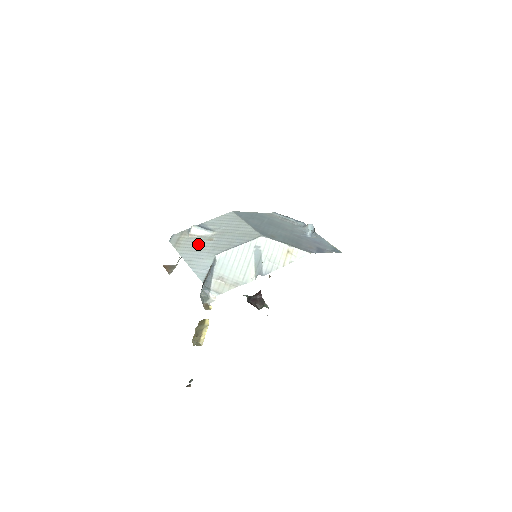
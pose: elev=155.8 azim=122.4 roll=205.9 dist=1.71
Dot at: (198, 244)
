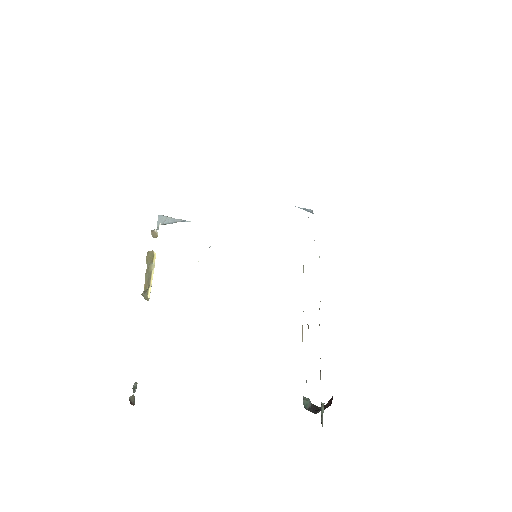
Dot at: occluded
